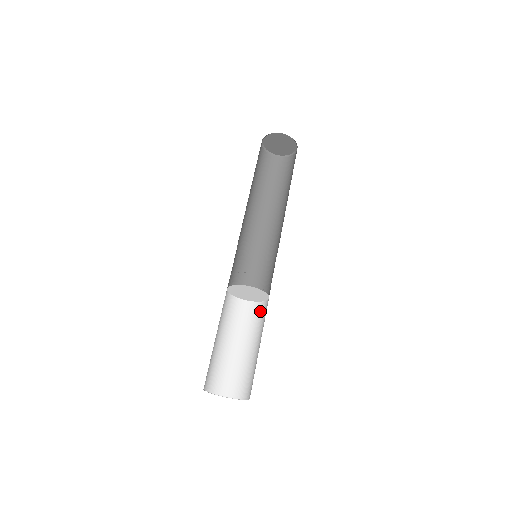
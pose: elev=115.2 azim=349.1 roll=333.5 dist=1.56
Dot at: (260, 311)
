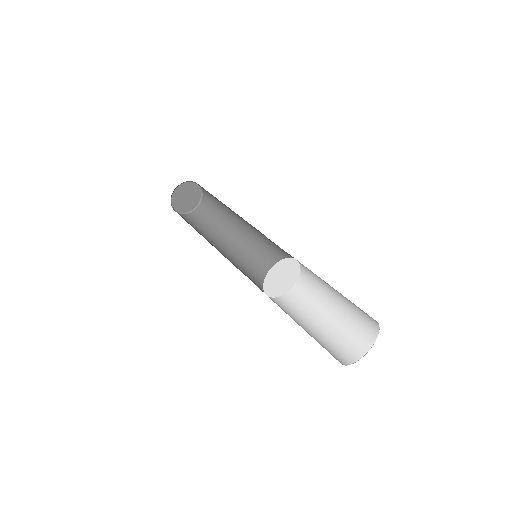
Dot at: (289, 301)
